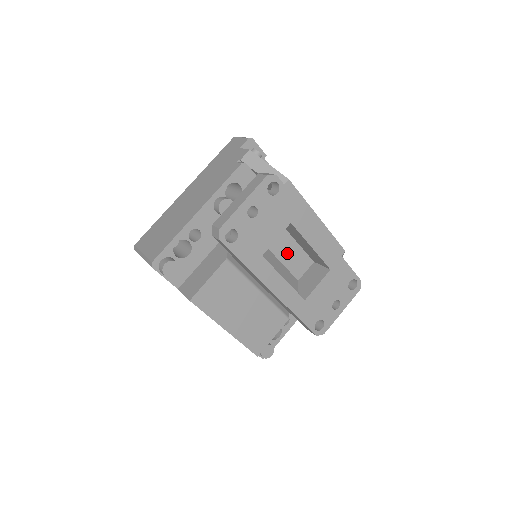
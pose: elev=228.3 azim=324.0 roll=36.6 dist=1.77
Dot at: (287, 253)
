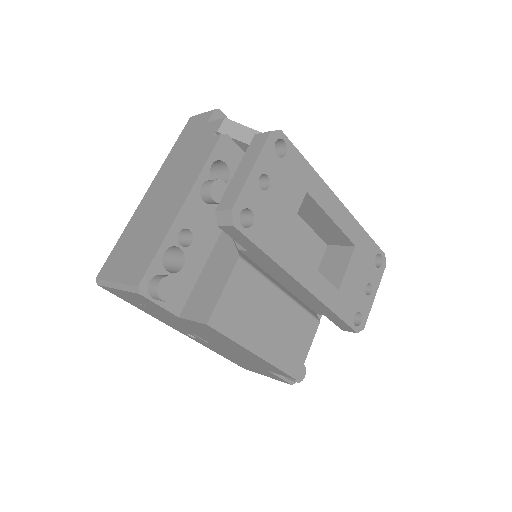
Dot at: (299, 239)
